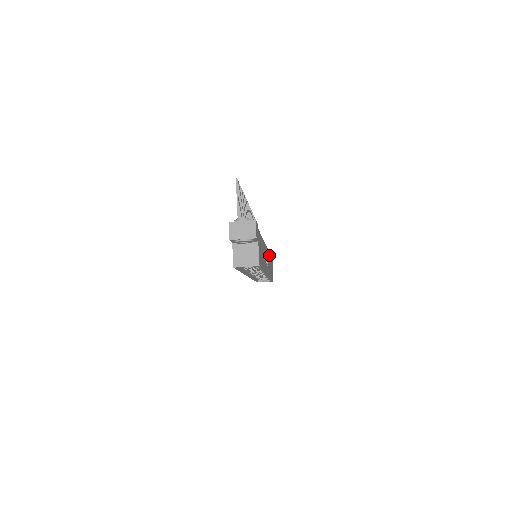
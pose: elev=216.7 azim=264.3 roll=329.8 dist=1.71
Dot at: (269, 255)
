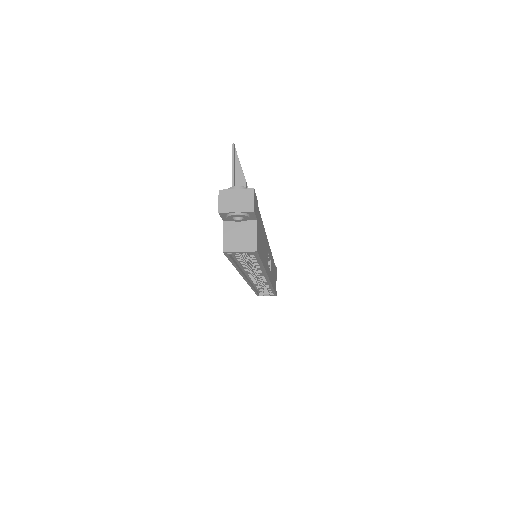
Dot at: occluded
